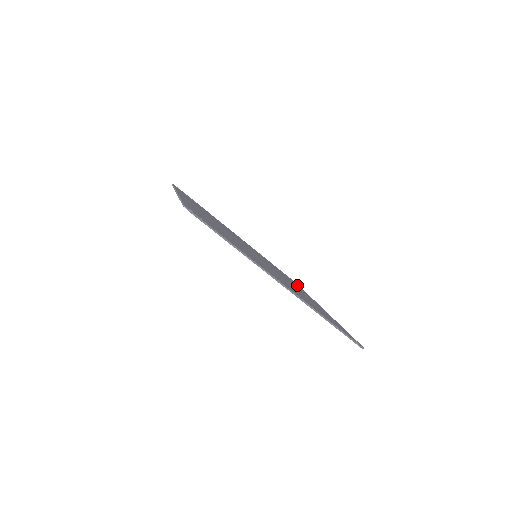
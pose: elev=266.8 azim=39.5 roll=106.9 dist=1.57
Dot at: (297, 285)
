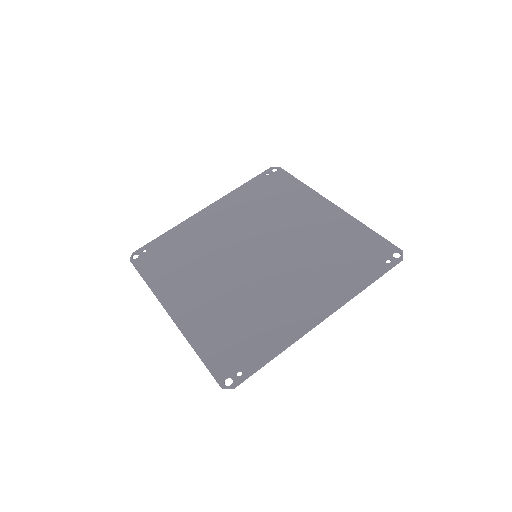
Dot at: (285, 184)
